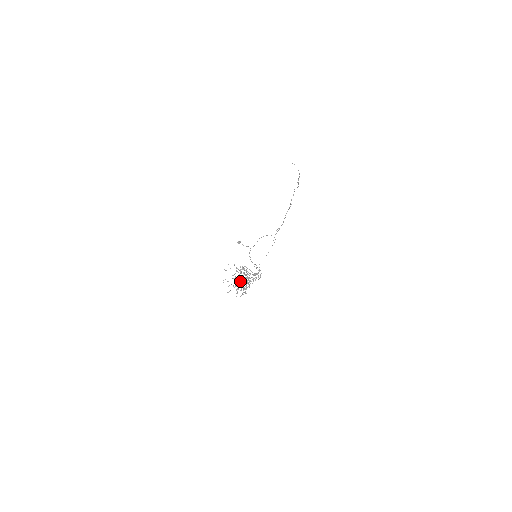
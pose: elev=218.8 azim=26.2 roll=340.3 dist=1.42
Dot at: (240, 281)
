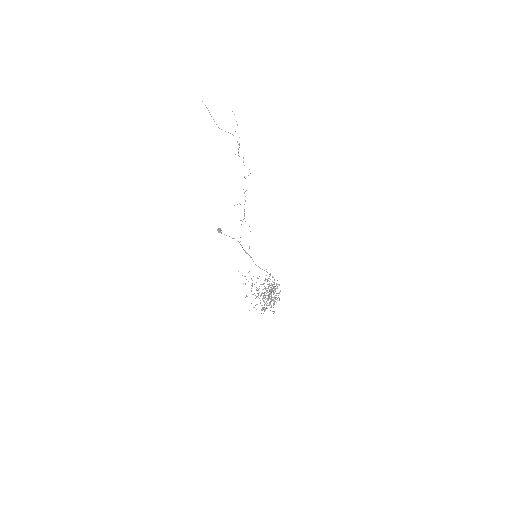
Dot at: (264, 297)
